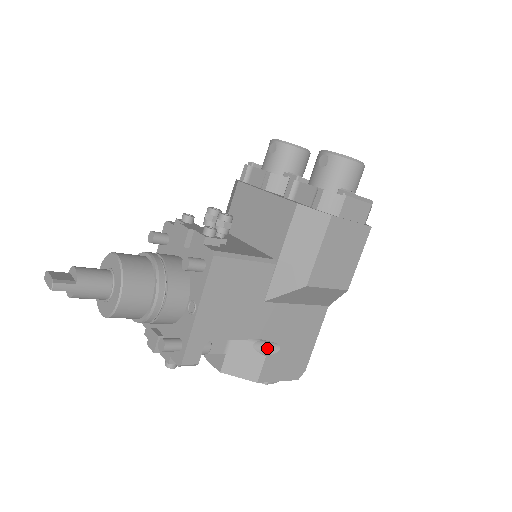
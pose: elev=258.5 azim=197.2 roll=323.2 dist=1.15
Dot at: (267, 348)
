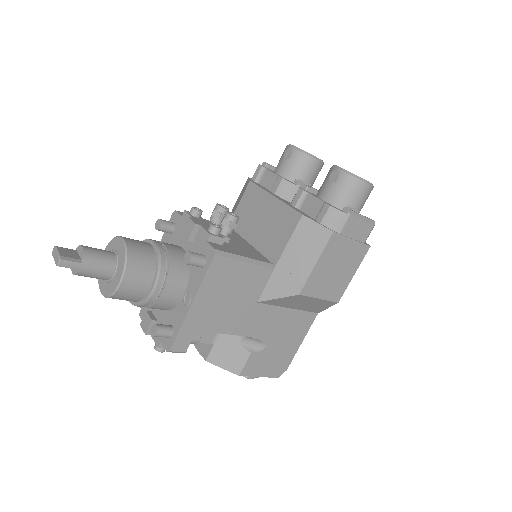
Dot at: (253, 345)
